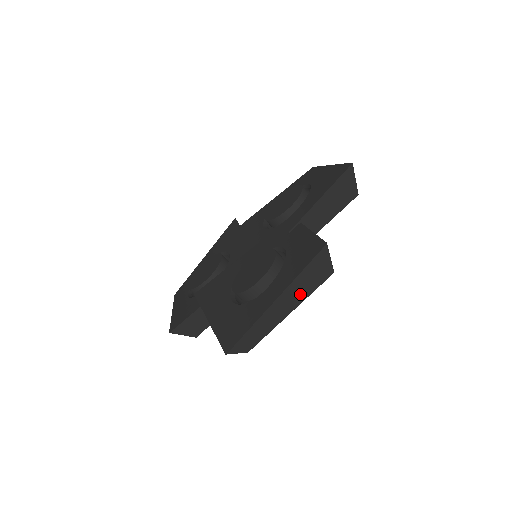
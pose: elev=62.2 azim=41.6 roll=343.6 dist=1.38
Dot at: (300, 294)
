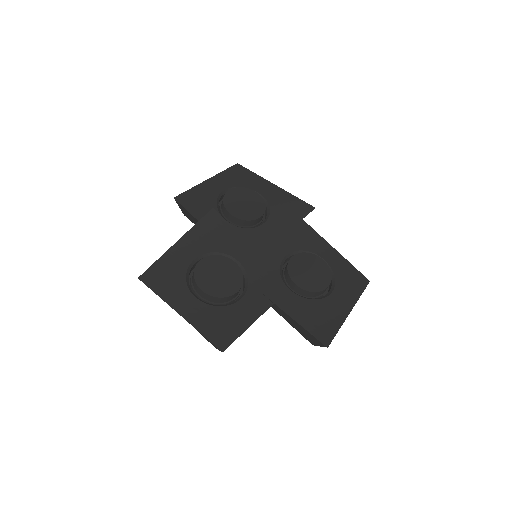
Dot at: occluded
